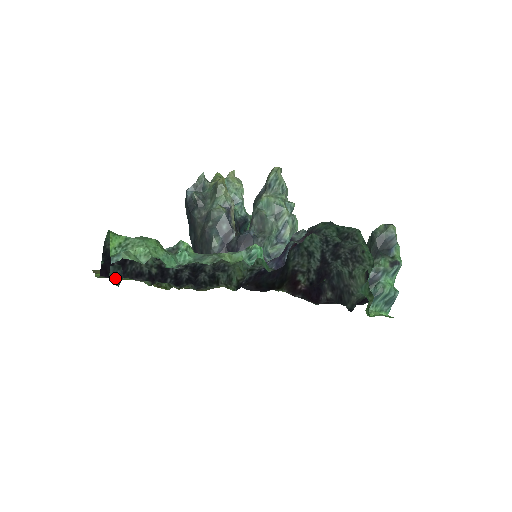
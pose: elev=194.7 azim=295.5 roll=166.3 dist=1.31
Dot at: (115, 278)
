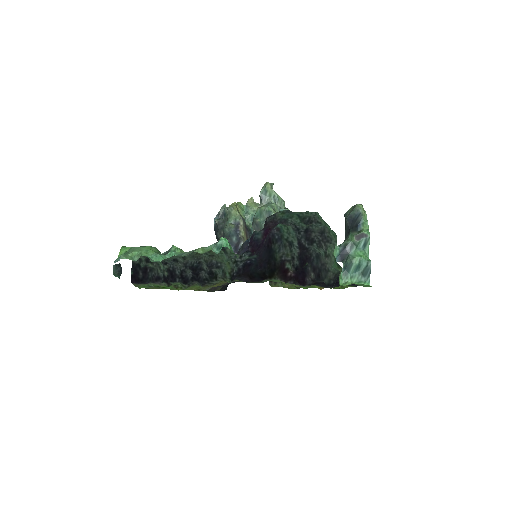
Dot at: (117, 273)
